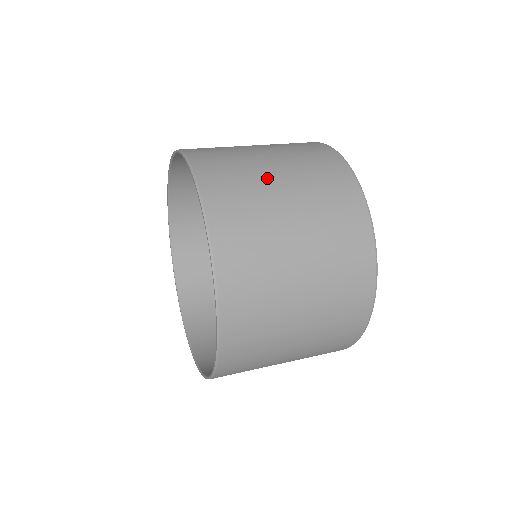
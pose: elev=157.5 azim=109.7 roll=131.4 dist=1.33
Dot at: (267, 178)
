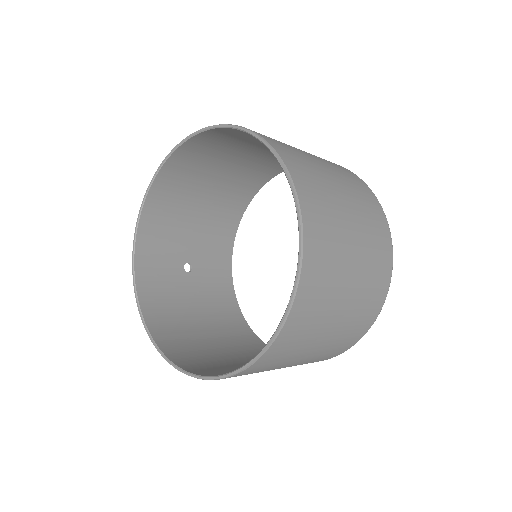
Dot at: (231, 153)
